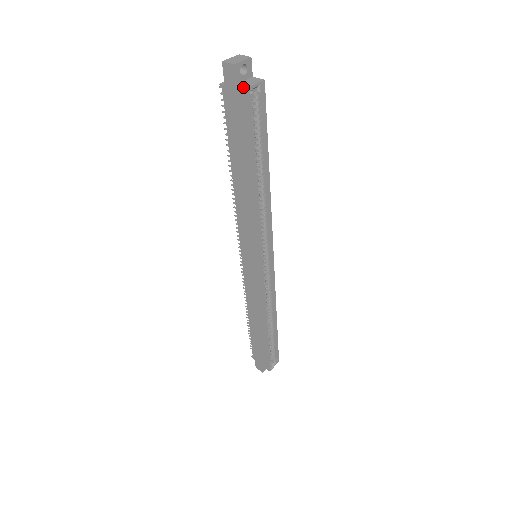
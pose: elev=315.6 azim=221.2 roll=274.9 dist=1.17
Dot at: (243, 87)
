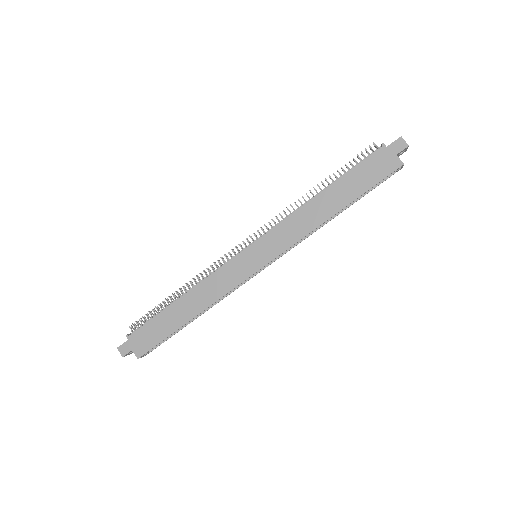
Dot at: occluded
